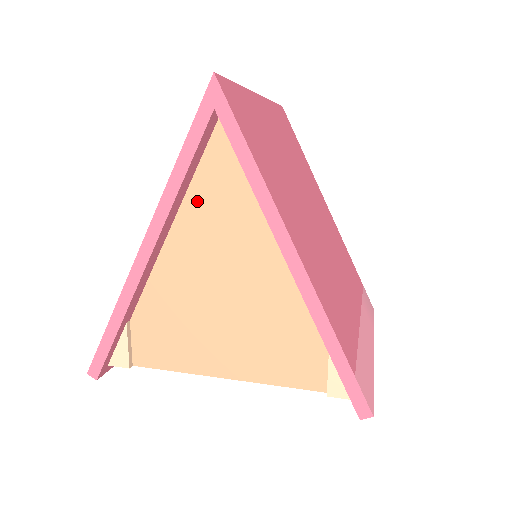
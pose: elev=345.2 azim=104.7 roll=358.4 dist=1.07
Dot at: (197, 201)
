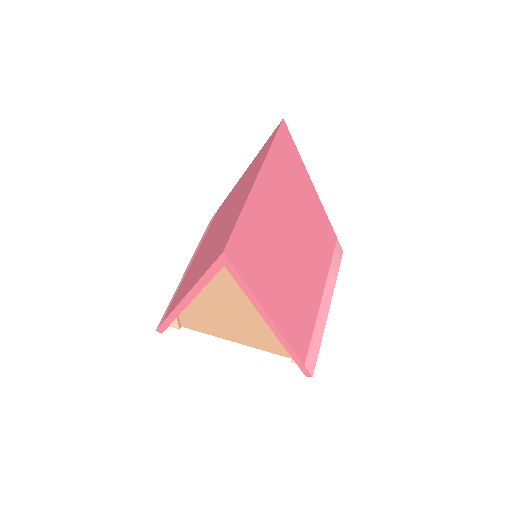
Dot at: (215, 283)
